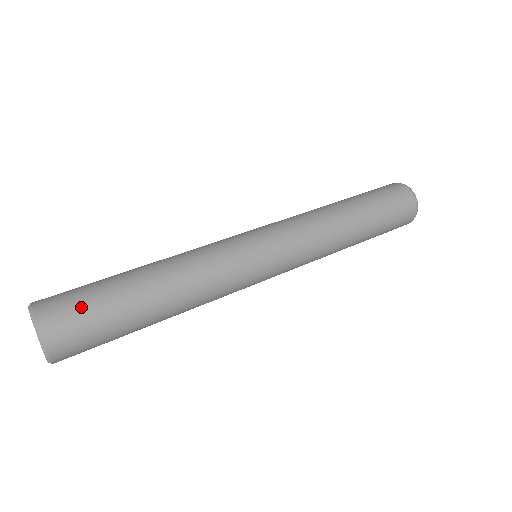
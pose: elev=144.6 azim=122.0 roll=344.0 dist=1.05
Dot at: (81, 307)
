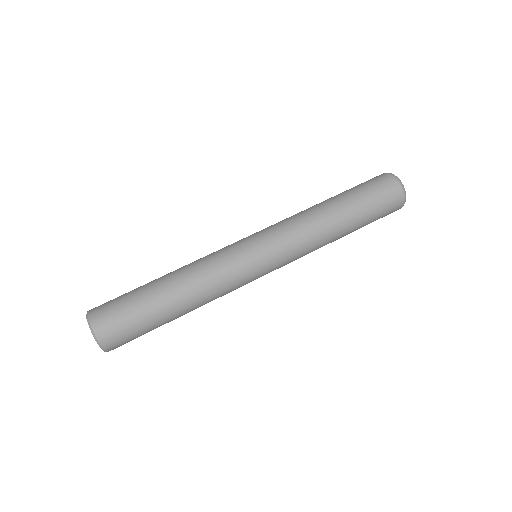
Dot at: (117, 307)
